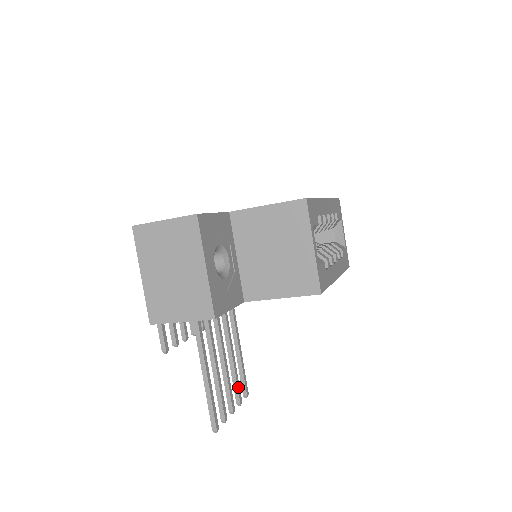
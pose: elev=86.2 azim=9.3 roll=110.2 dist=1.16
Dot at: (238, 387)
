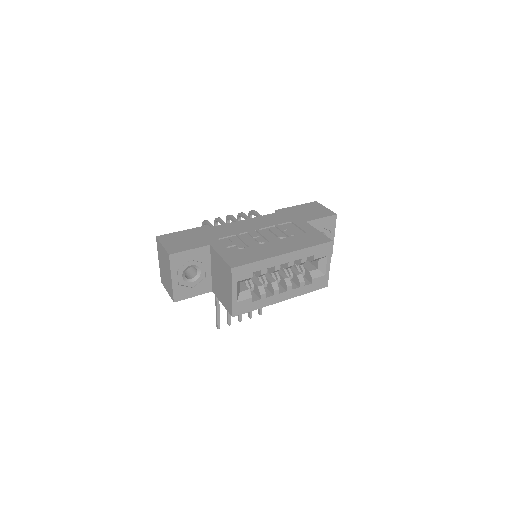
Dot at: occluded
